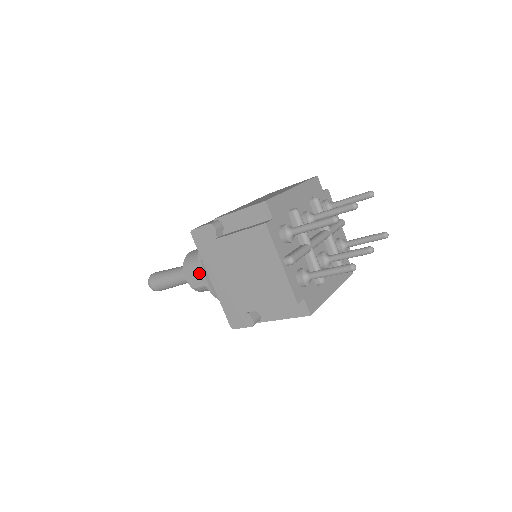
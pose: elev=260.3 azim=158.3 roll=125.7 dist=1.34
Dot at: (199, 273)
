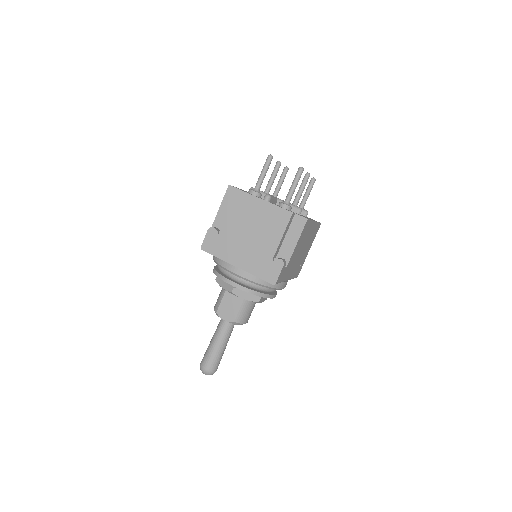
Dot at: (230, 303)
